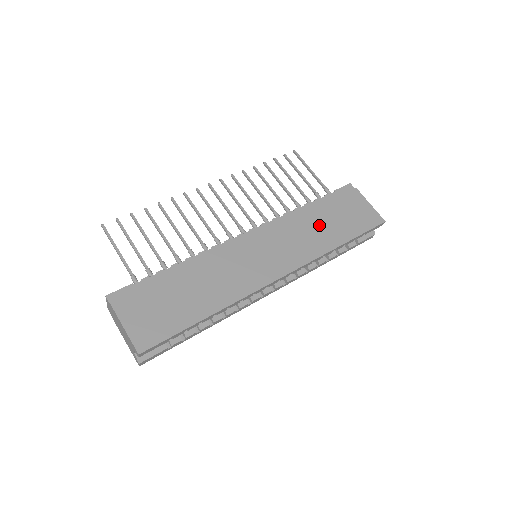
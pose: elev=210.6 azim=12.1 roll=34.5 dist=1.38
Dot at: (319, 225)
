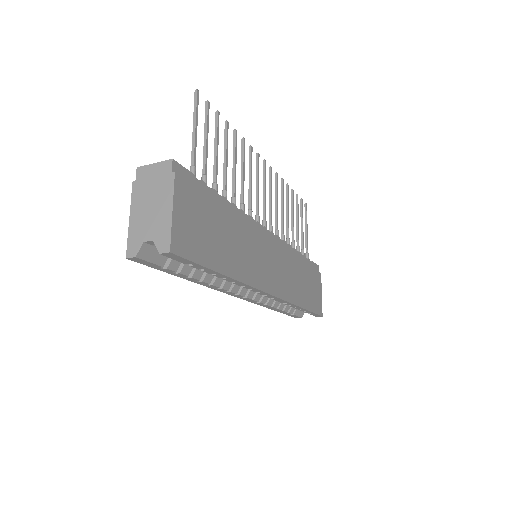
Dot at: (300, 278)
